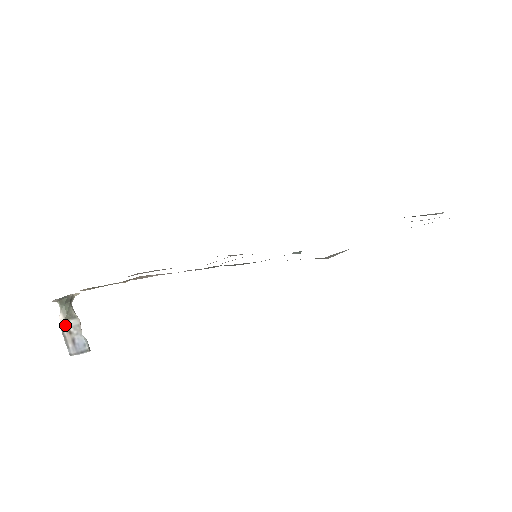
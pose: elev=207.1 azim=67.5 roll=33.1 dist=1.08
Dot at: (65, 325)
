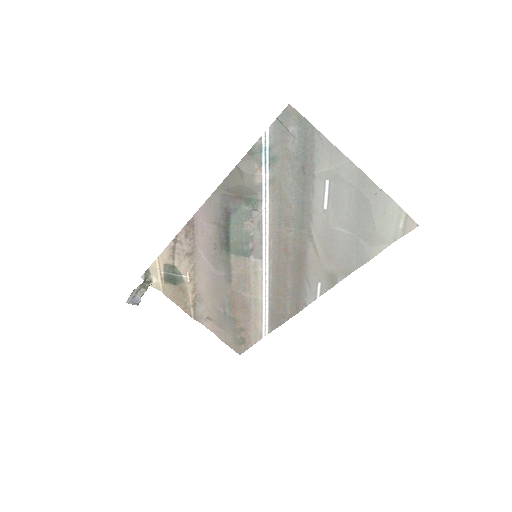
Dot at: (138, 289)
